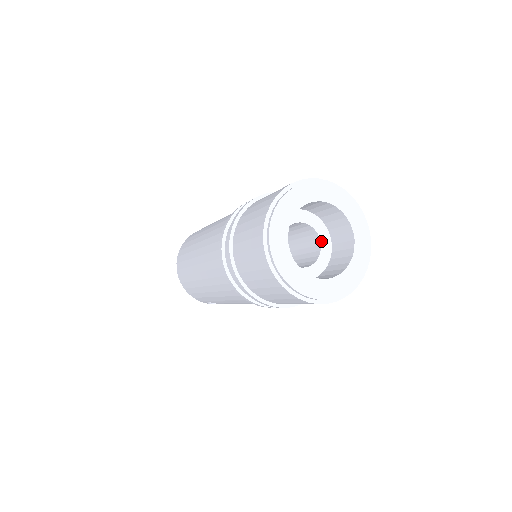
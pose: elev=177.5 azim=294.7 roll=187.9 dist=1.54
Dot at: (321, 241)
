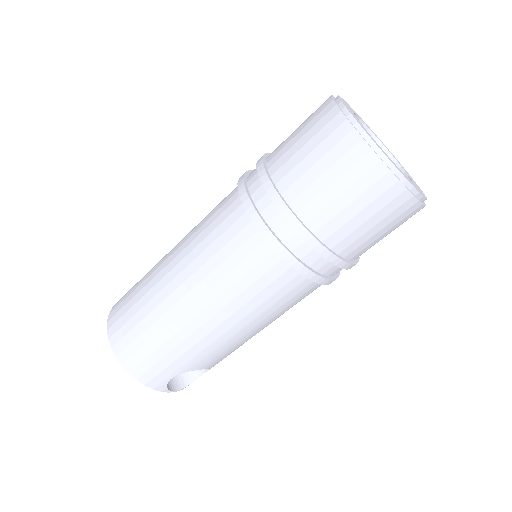
Dot at: occluded
